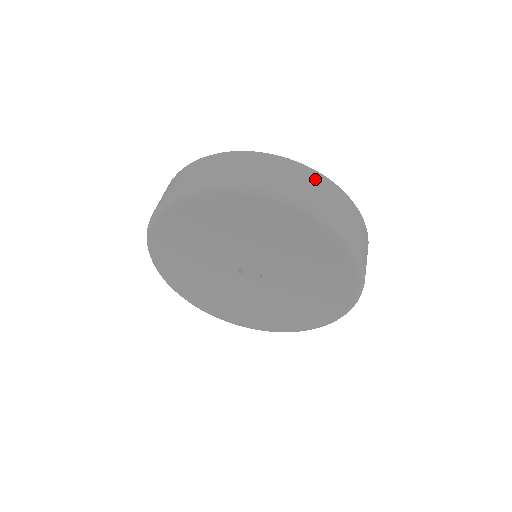
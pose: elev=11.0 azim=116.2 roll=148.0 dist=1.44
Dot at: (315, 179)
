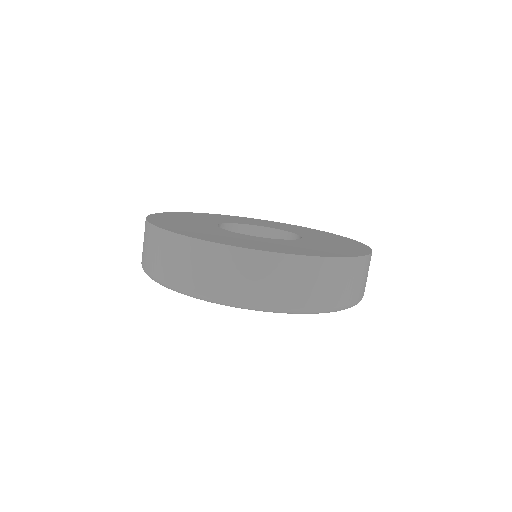
Dot at: (326, 271)
